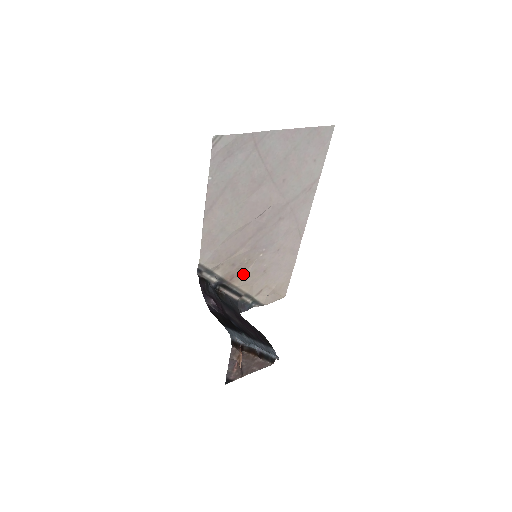
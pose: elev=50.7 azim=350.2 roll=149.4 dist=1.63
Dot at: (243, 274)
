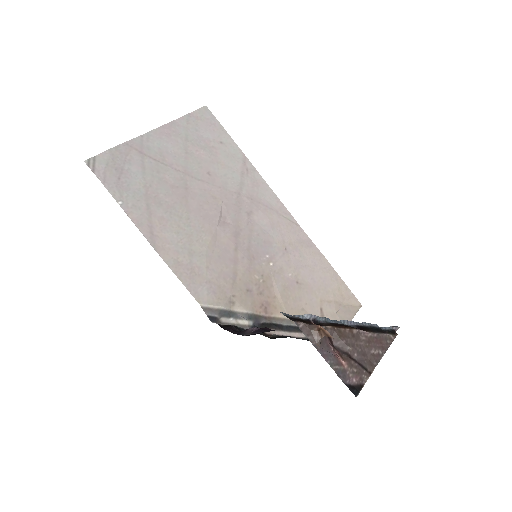
Dot at: (274, 298)
